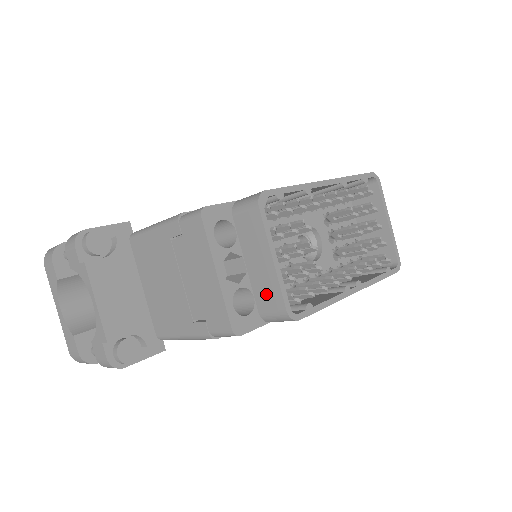
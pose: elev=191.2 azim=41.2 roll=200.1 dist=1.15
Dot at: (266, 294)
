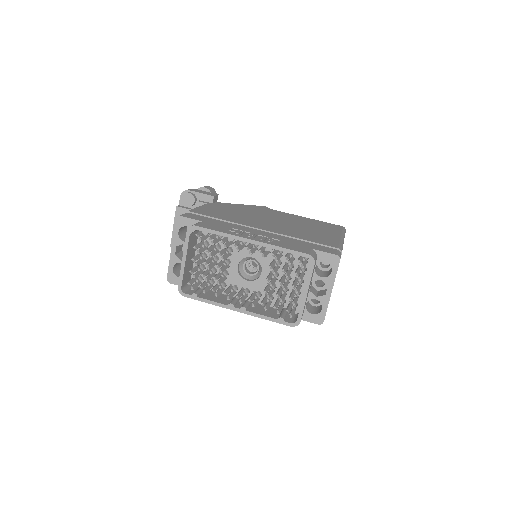
Dot at: occluded
